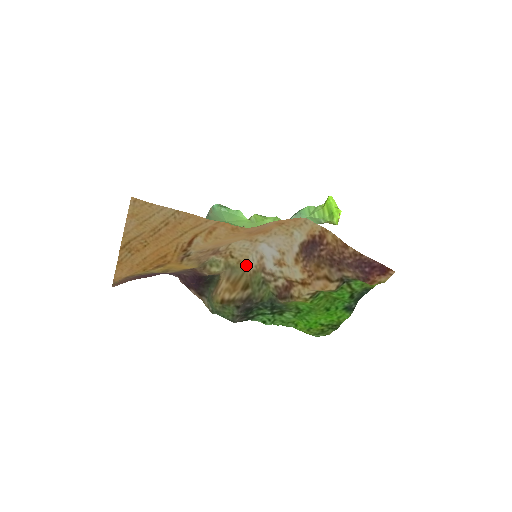
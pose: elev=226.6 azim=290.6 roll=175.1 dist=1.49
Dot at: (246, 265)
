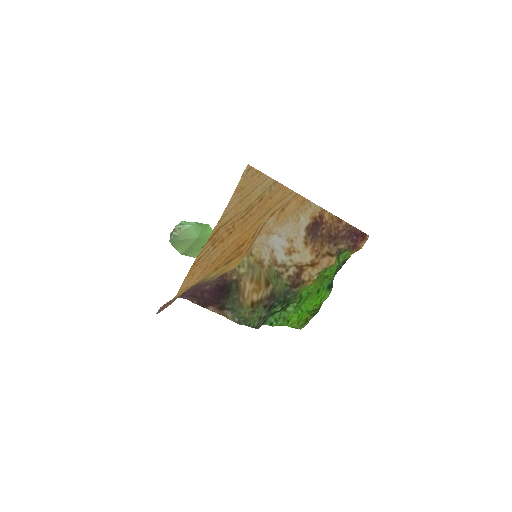
Dot at: (261, 262)
